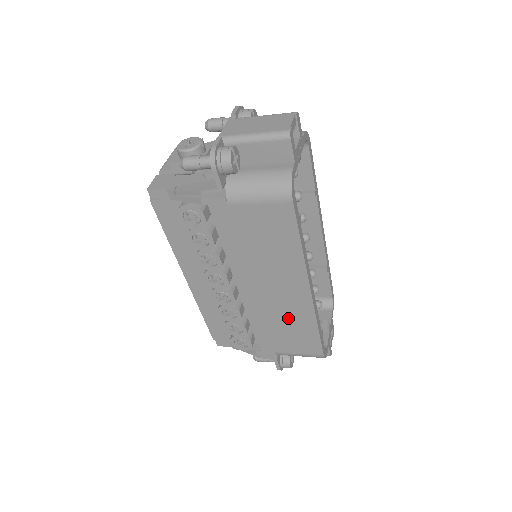
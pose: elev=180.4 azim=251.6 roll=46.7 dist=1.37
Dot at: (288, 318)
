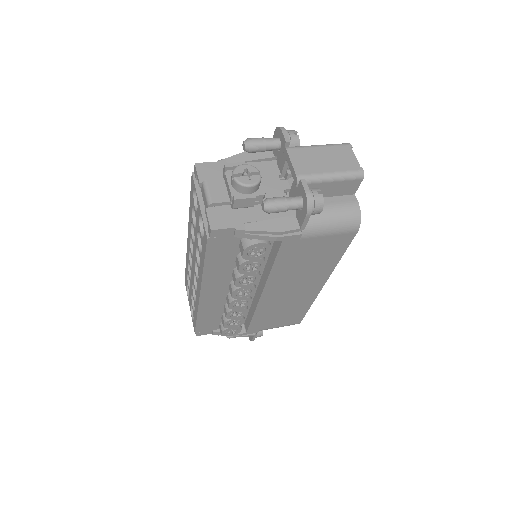
Dot at: (290, 306)
